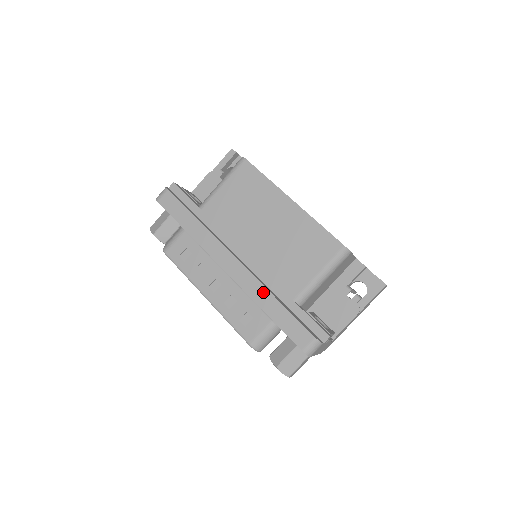
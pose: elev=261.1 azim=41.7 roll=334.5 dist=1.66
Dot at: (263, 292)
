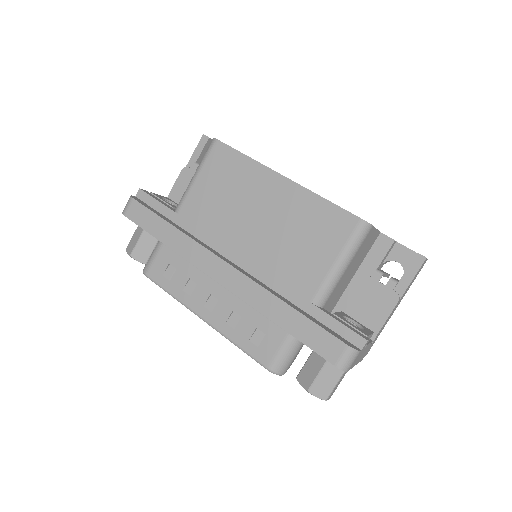
Dot at: (270, 300)
